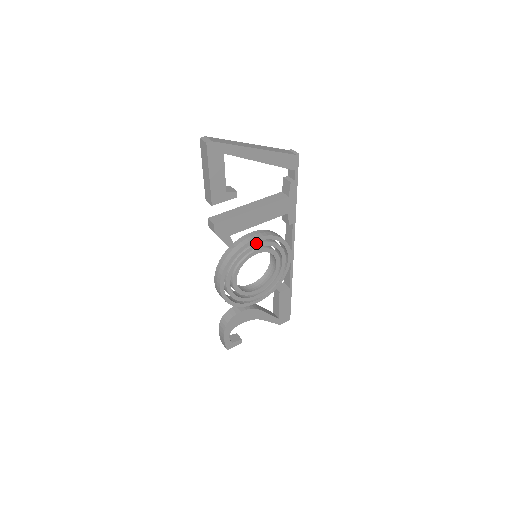
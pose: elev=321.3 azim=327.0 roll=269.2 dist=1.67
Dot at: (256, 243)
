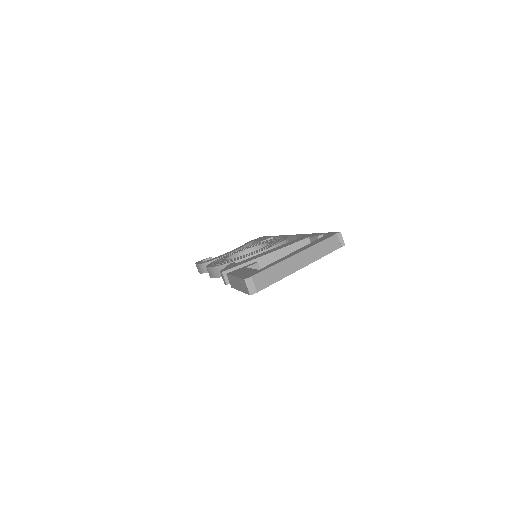
Dot at: occluded
